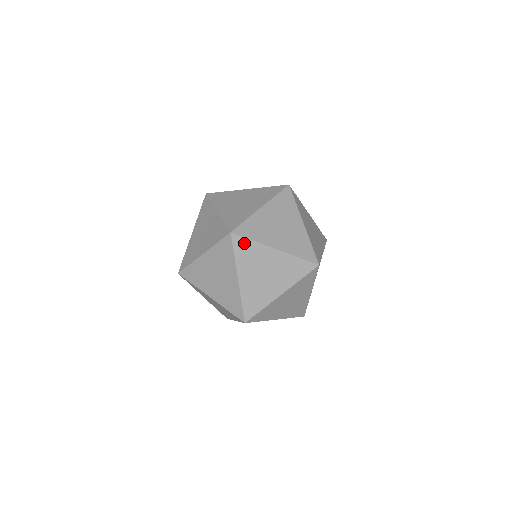
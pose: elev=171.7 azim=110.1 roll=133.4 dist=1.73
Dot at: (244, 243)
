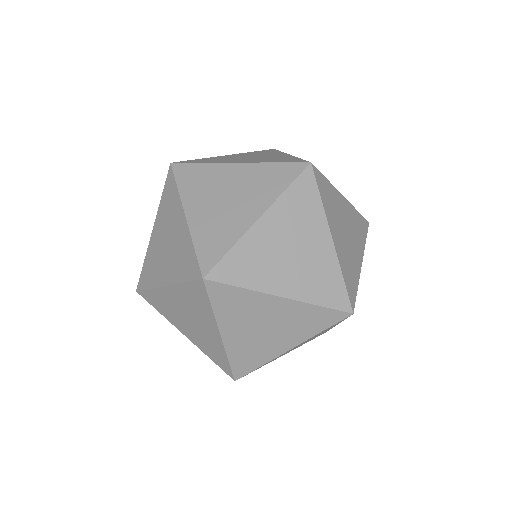
Dot at: (227, 292)
